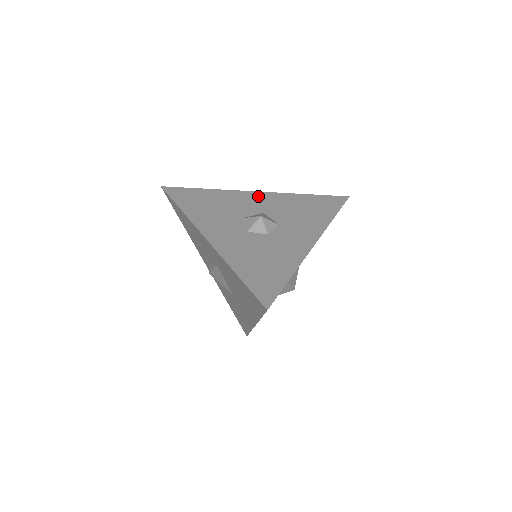
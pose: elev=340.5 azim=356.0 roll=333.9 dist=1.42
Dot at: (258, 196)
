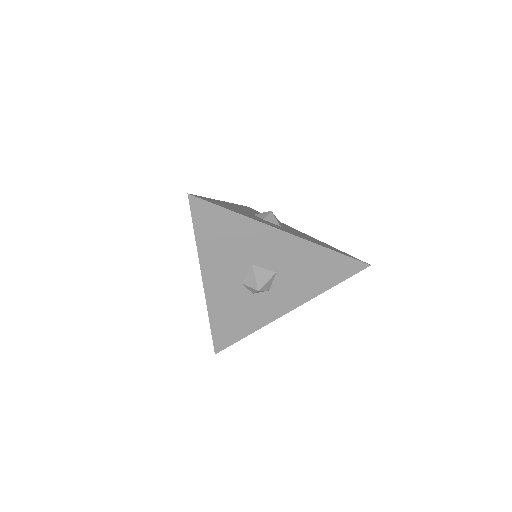
Dot at: (297, 230)
